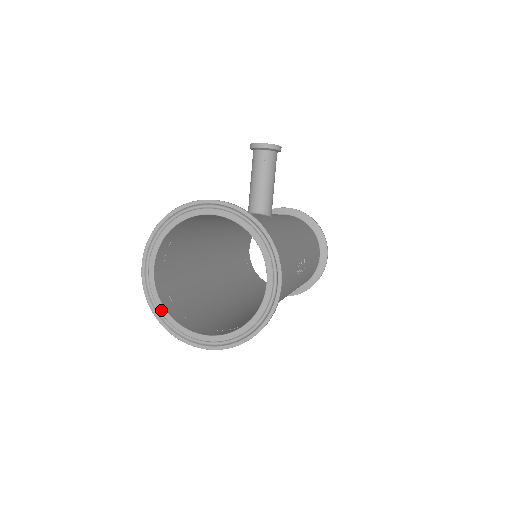
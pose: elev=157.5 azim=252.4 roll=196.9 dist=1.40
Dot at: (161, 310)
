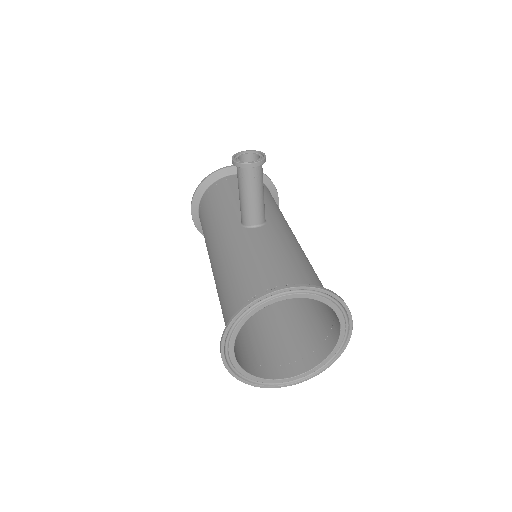
Dot at: (248, 377)
